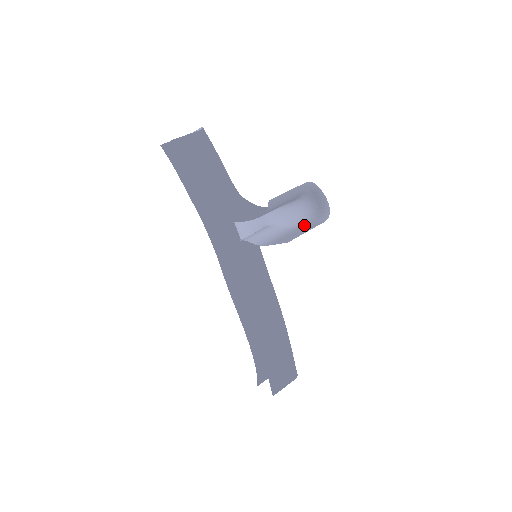
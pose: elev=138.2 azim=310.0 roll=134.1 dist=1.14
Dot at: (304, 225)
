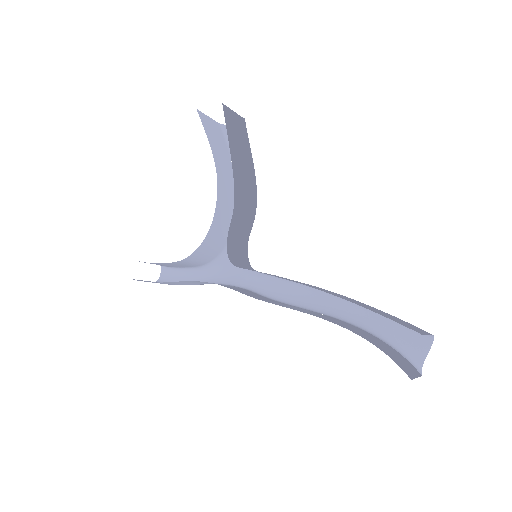
Dot at: (254, 177)
